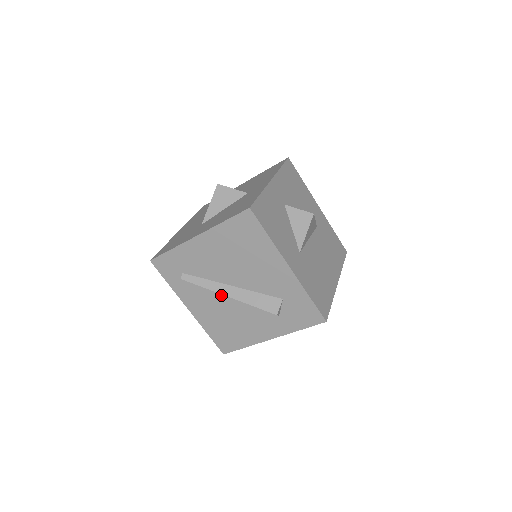
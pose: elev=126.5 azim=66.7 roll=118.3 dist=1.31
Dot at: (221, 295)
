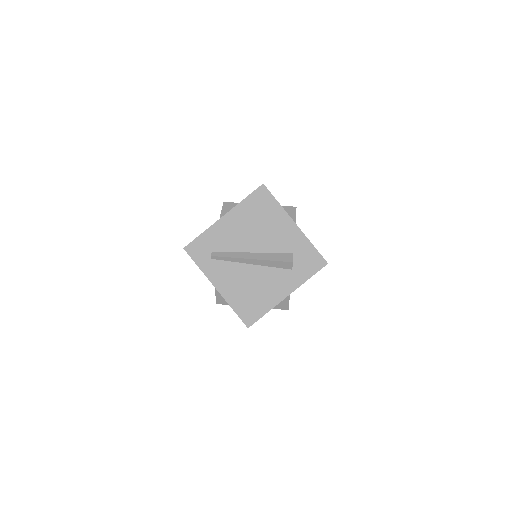
Dot at: (244, 264)
